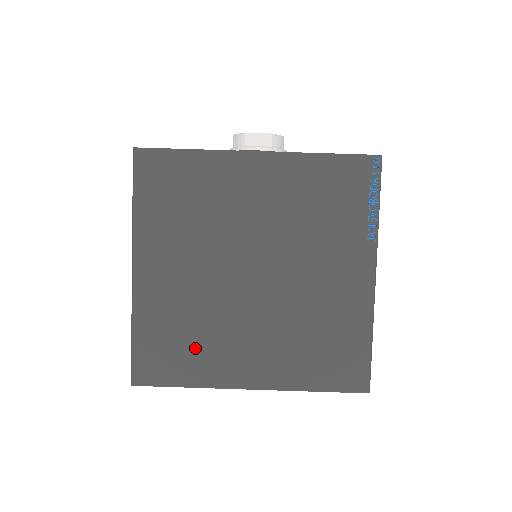
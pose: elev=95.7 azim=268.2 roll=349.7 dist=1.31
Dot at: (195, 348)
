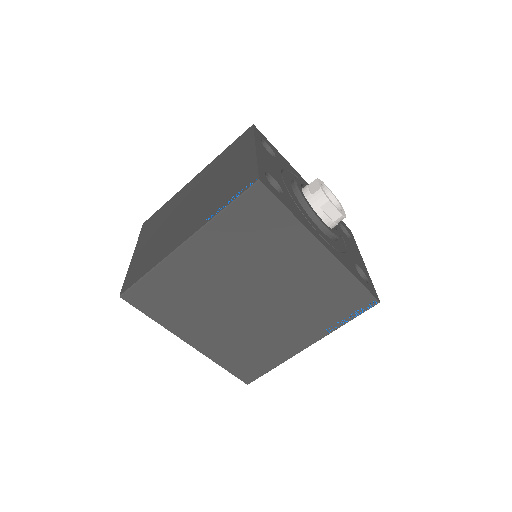
Dot at: (179, 307)
